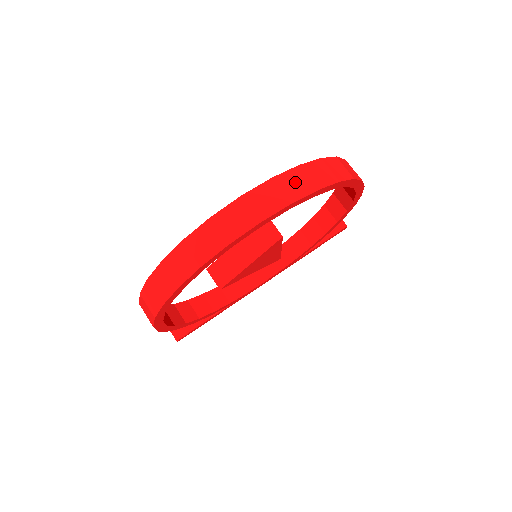
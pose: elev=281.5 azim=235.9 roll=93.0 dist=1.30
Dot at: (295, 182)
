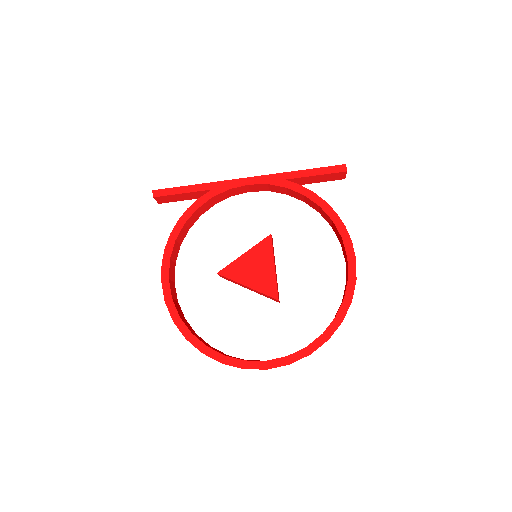
Dot at: occluded
